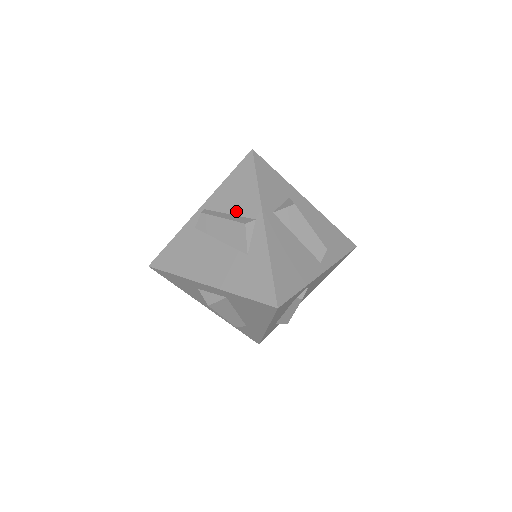
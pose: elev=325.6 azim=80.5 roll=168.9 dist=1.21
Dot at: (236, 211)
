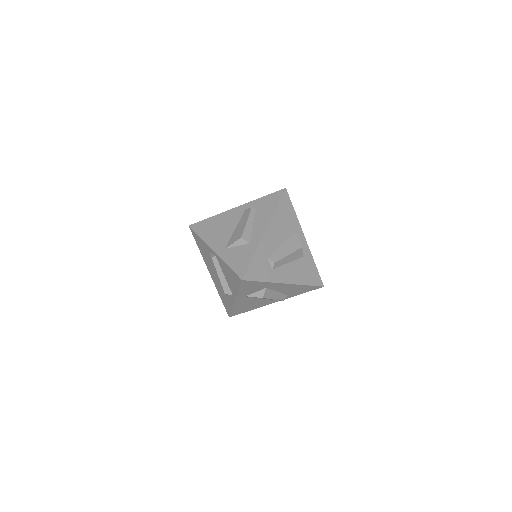
Dot at: (227, 280)
